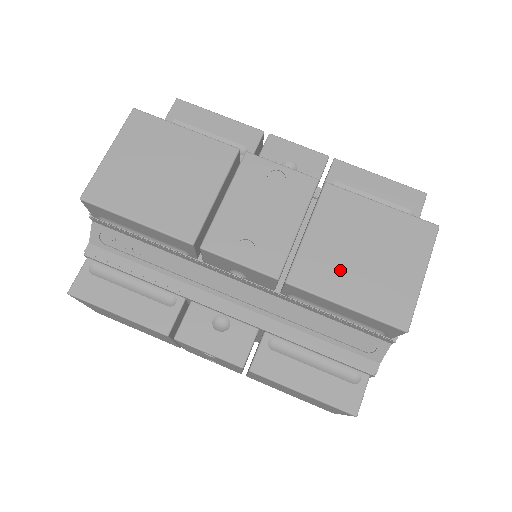
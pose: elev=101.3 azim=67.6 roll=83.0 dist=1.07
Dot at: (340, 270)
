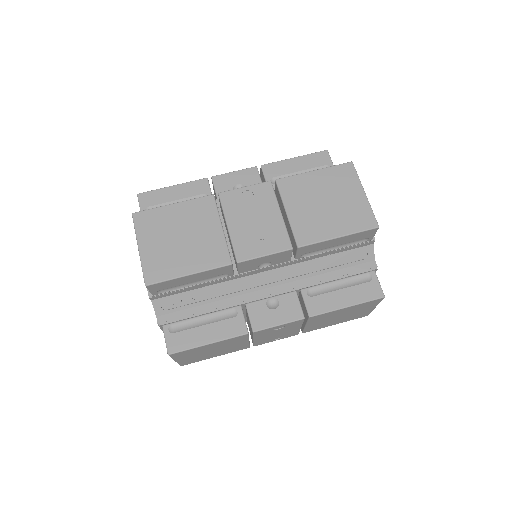
Dot at: (321, 220)
